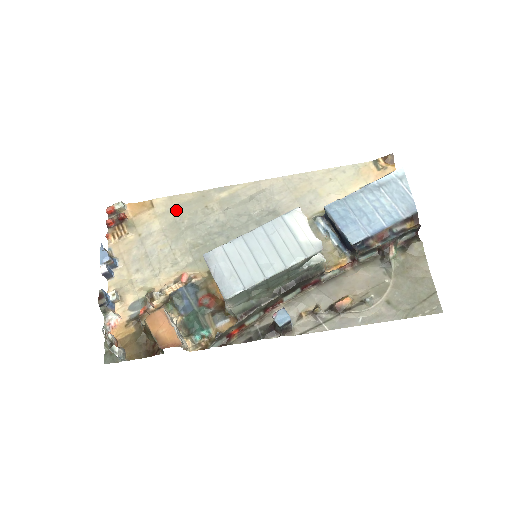
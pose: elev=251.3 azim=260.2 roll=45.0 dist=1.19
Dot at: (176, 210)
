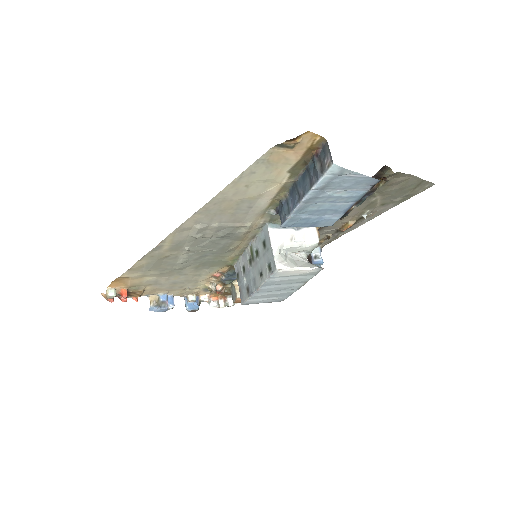
Dot at: (149, 270)
